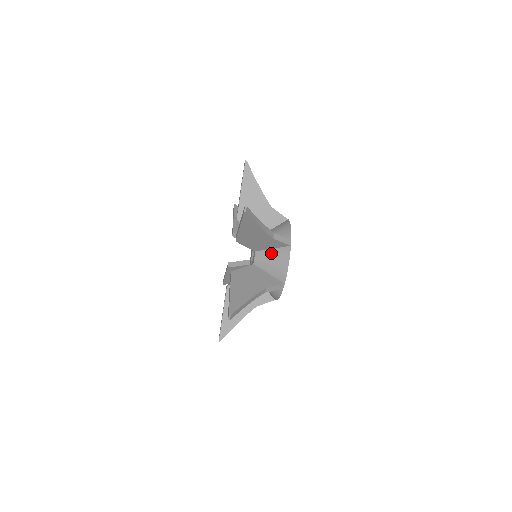
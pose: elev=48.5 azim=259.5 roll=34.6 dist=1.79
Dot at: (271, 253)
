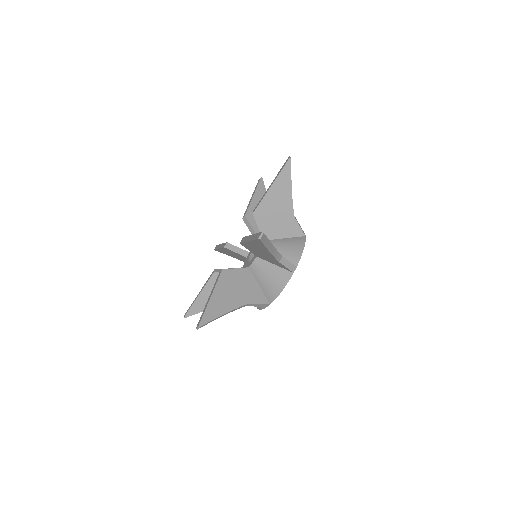
Dot at: (283, 241)
